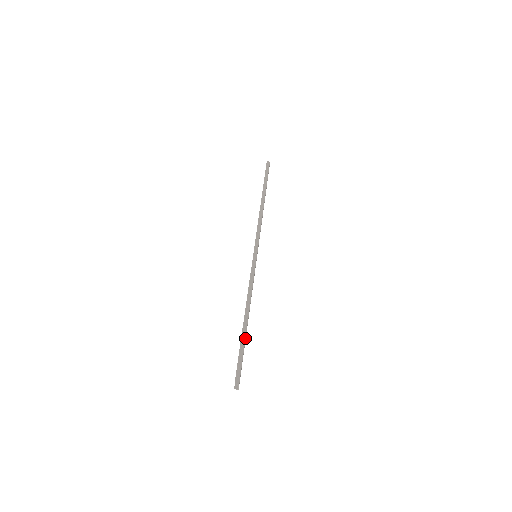
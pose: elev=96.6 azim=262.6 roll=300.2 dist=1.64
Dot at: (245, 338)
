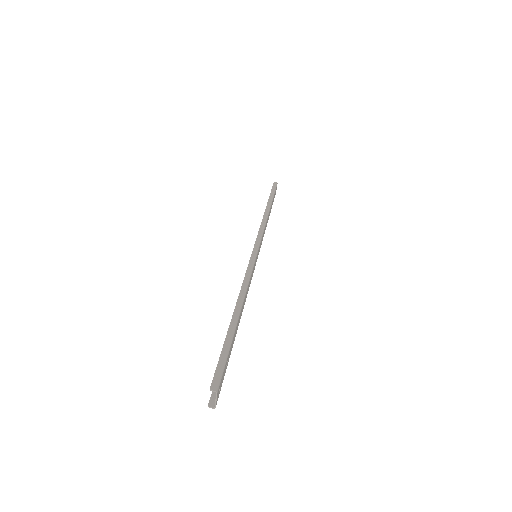
Dot at: (233, 333)
